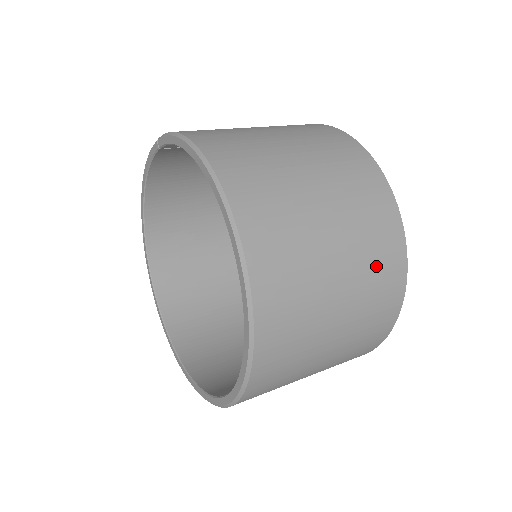
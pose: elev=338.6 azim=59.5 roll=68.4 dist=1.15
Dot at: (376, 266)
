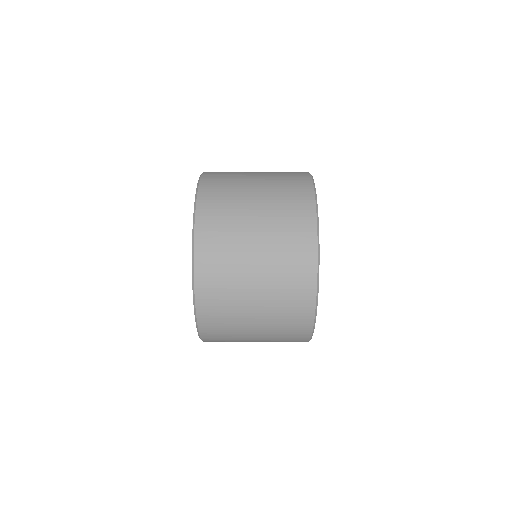
Dot at: (288, 254)
